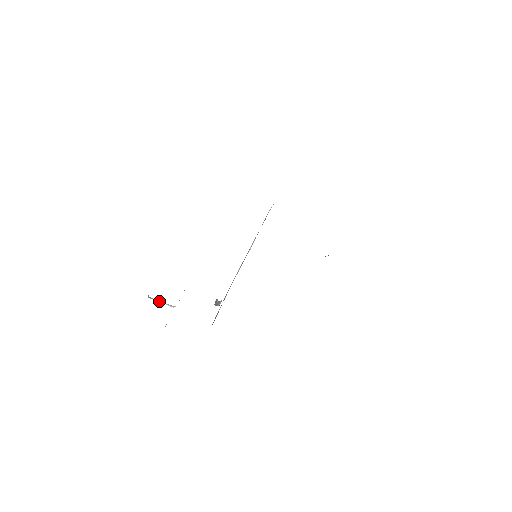
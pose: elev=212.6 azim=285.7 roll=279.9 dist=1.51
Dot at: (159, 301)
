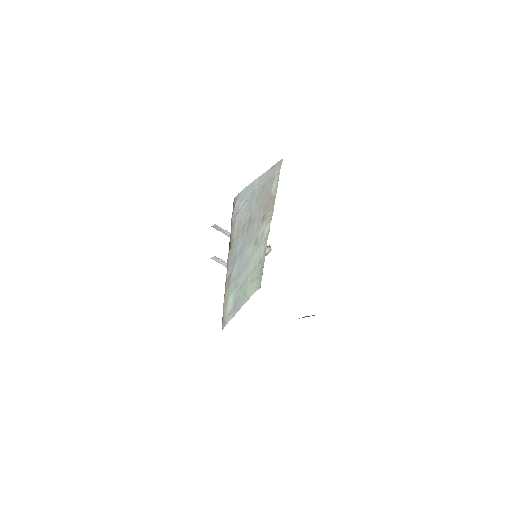
Dot at: occluded
